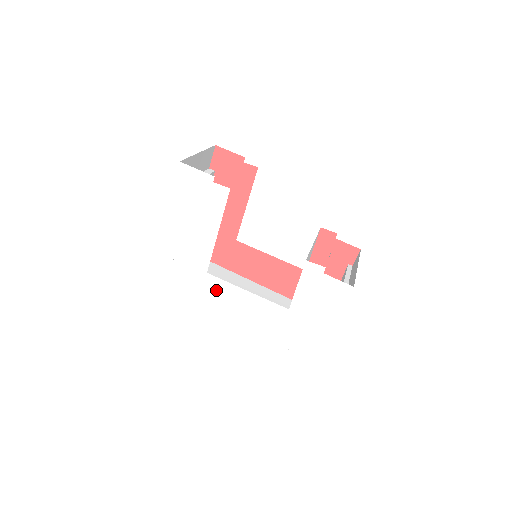
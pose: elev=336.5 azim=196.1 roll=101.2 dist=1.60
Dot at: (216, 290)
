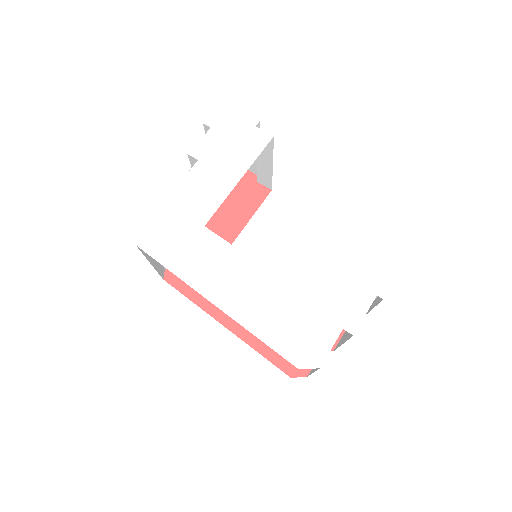
Dot at: (208, 252)
